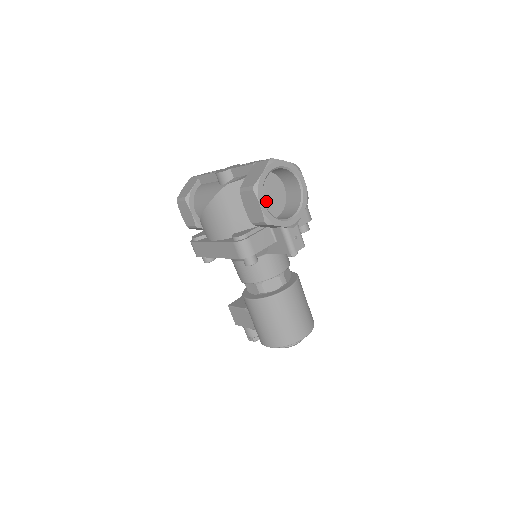
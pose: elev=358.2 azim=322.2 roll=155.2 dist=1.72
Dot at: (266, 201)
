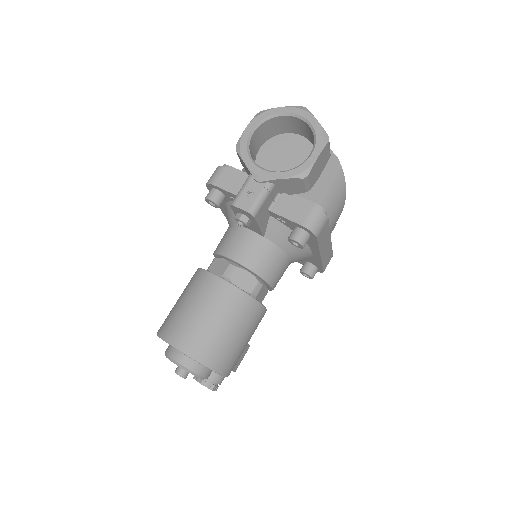
Dot at: (279, 161)
